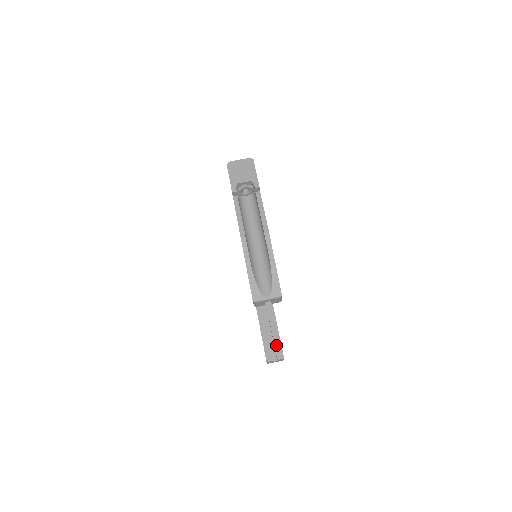
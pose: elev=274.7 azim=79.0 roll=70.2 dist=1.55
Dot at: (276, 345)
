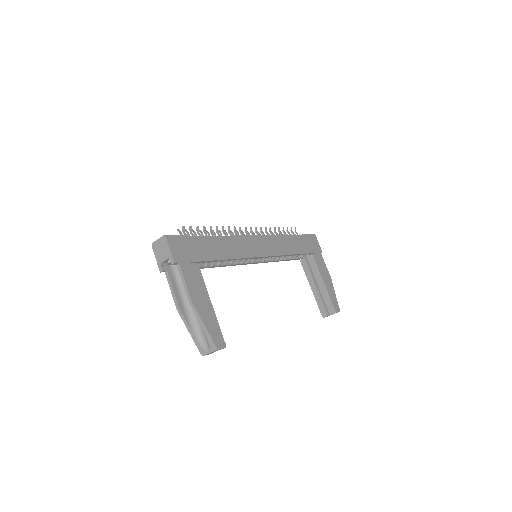
Dot at: (327, 302)
